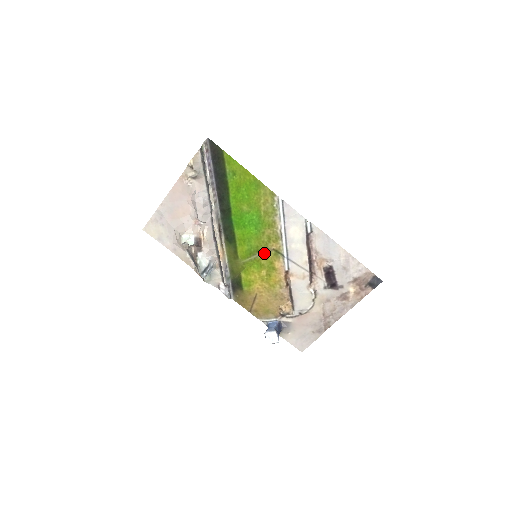
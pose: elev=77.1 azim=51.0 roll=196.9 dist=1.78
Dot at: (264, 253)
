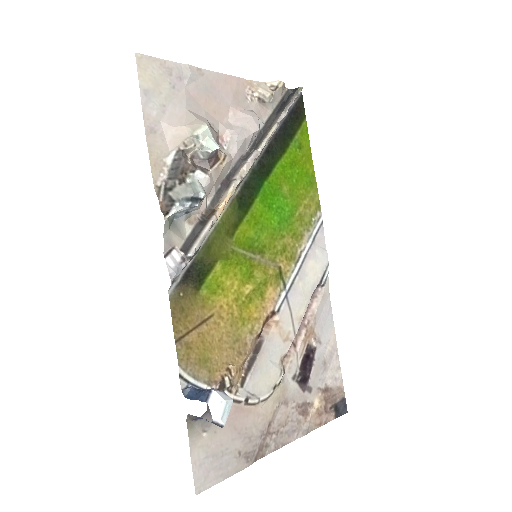
Dot at: (265, 262)
